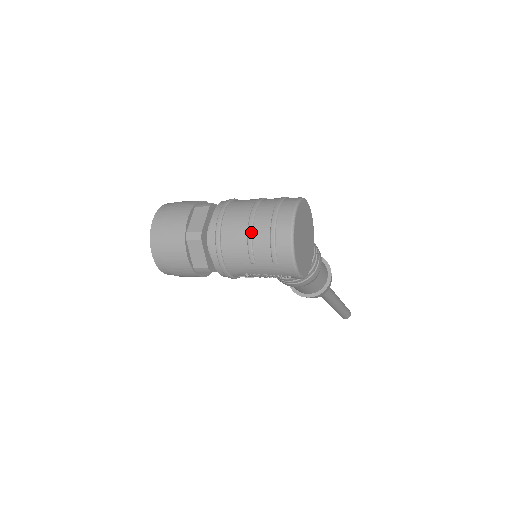
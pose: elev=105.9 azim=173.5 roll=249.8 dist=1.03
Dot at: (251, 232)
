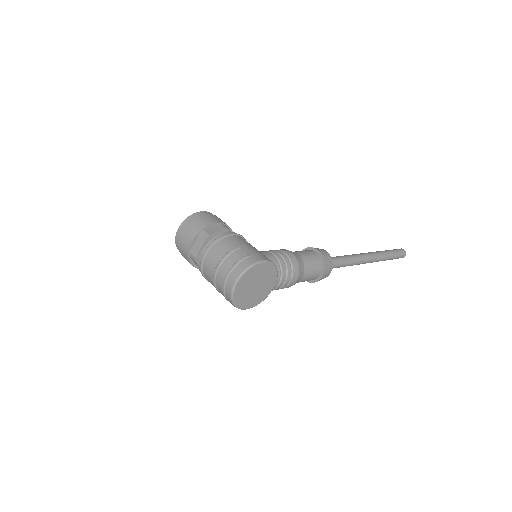
Dot at: (214, 278)
